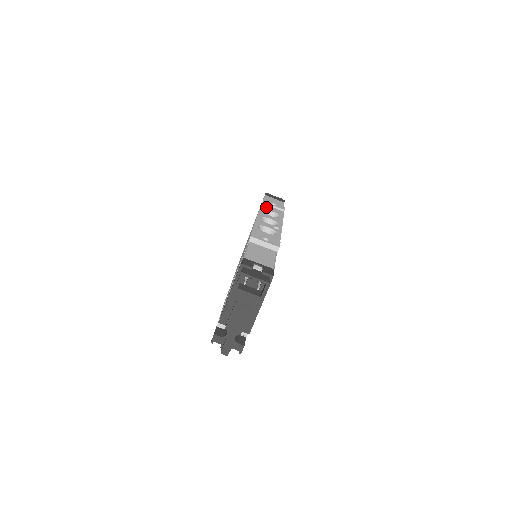
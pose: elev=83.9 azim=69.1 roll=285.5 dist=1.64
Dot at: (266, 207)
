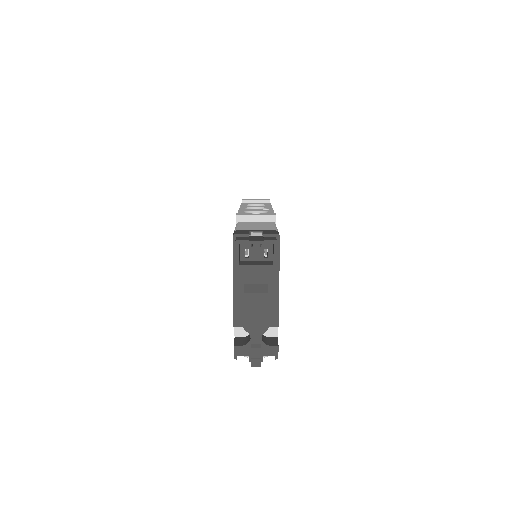
Dot at: (248, 203)
